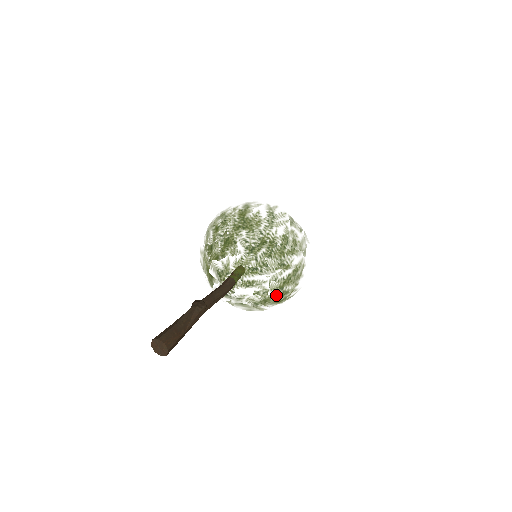
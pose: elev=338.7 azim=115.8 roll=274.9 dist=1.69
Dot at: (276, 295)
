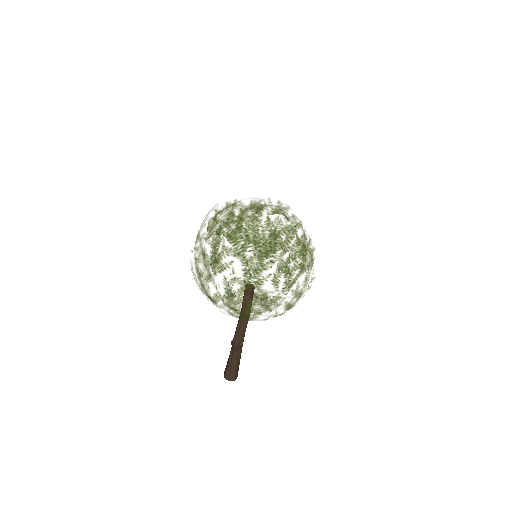
Dot at: occluded
